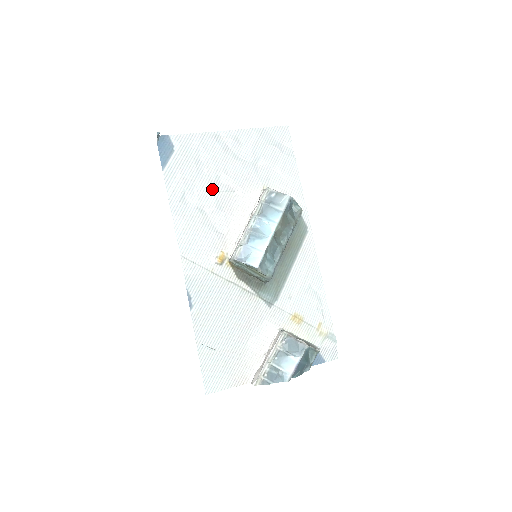
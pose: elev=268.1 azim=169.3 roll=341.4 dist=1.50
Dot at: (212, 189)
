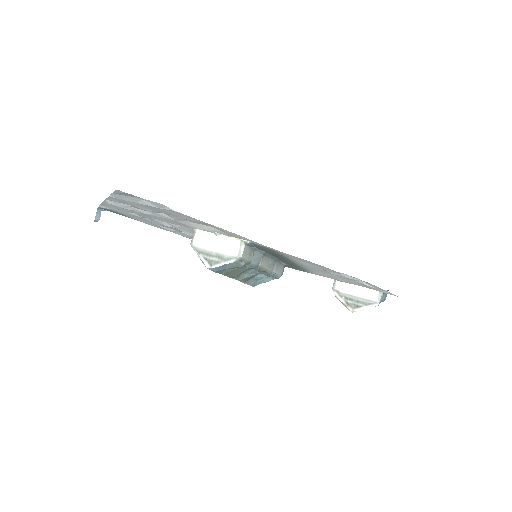
Dot at: (169, 227)
